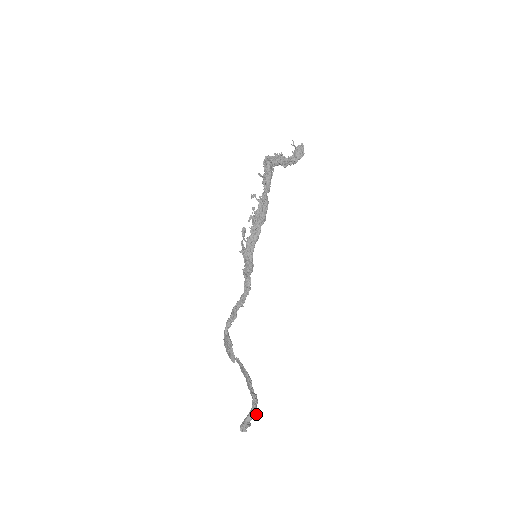
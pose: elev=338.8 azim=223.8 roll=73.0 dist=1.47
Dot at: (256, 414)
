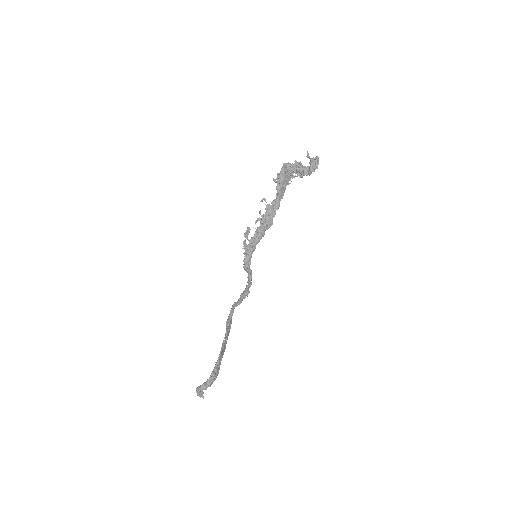
Dot at: (205, 389)
